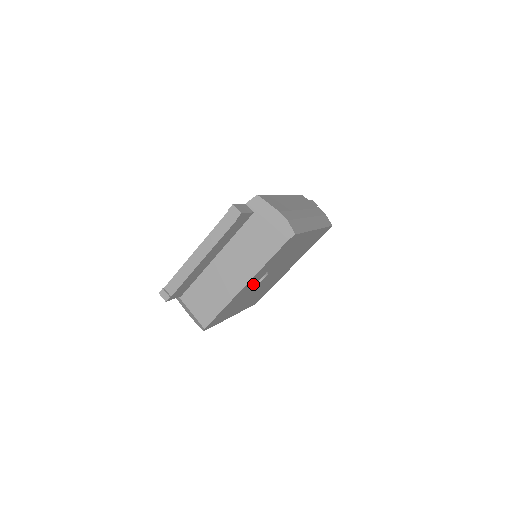
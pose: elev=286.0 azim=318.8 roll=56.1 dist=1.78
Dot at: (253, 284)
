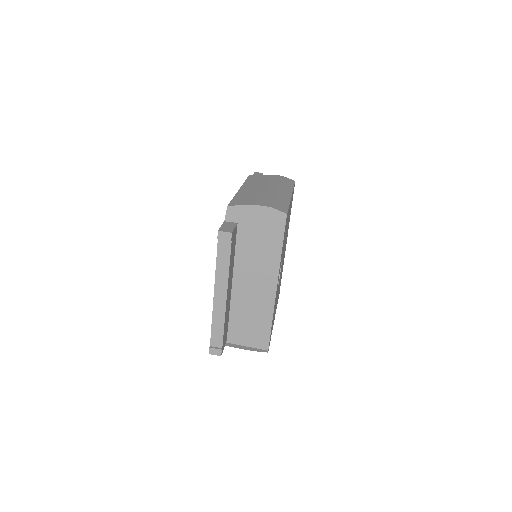
Dot at: occluded
